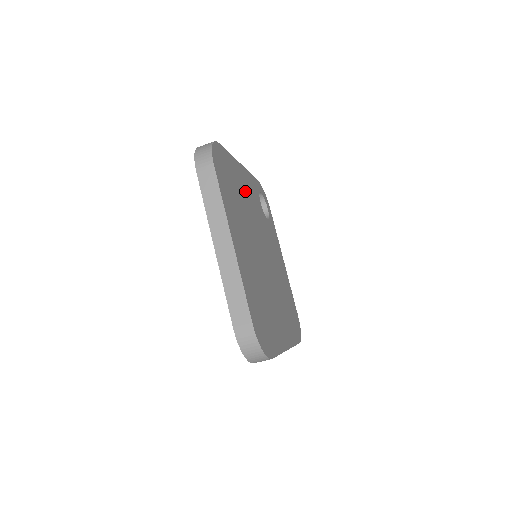
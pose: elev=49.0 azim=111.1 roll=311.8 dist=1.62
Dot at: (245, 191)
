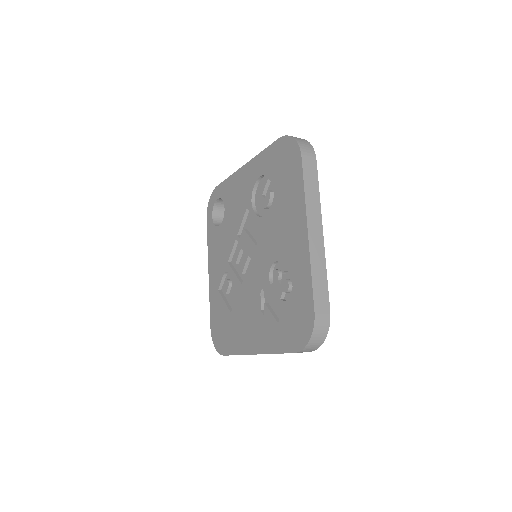
Dot at: occluded
